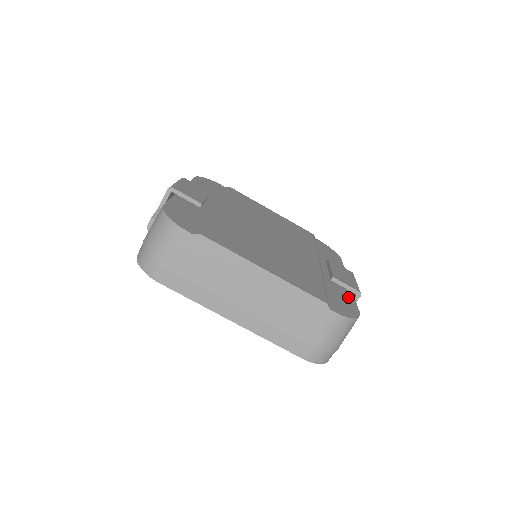
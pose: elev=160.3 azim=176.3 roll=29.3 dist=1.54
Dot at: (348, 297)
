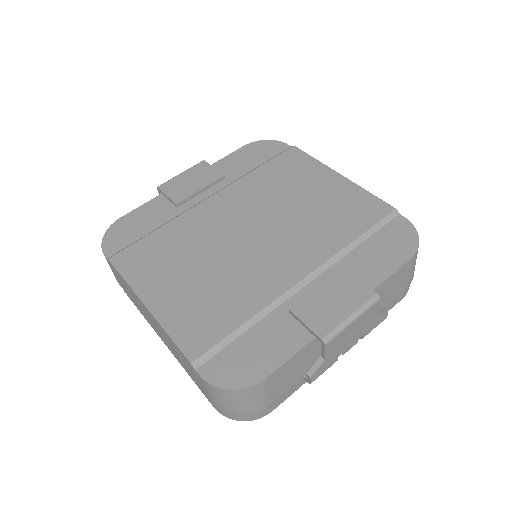
Dot at: (283, 347)
